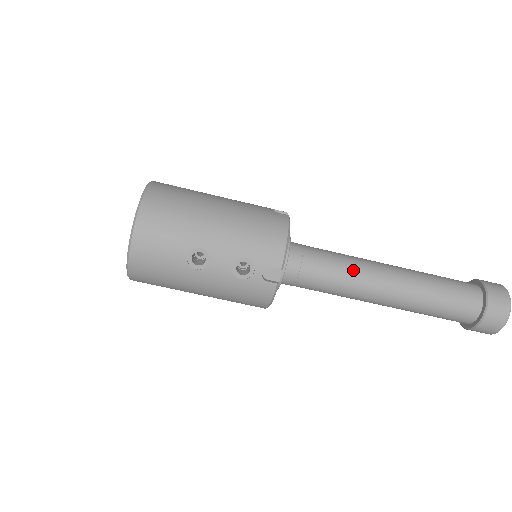
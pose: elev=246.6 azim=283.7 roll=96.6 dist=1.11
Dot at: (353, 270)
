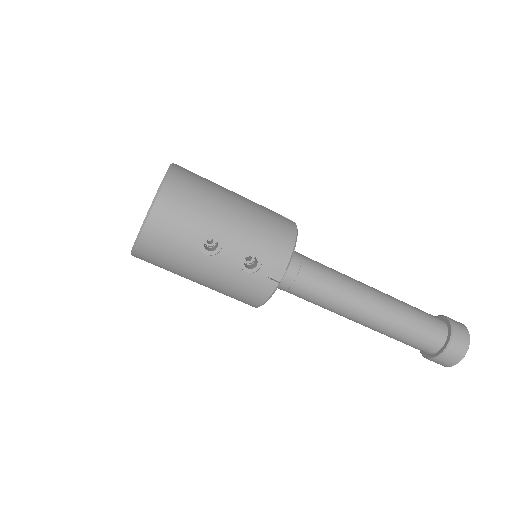
Dot at: (344, 285)
